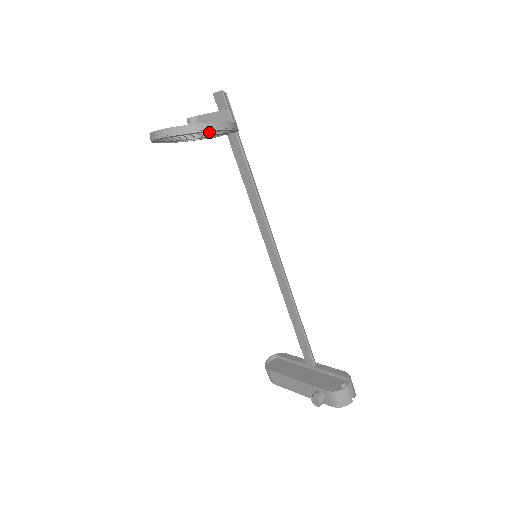
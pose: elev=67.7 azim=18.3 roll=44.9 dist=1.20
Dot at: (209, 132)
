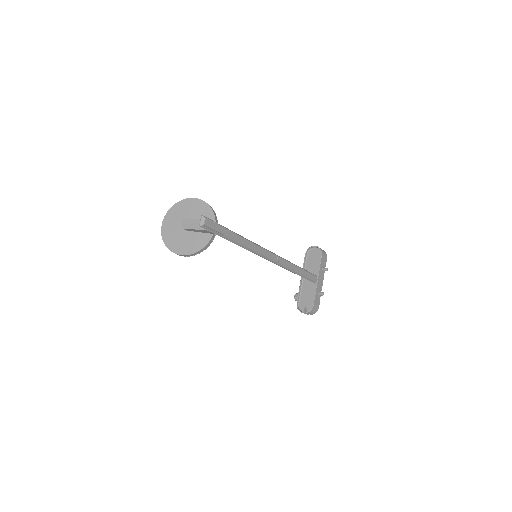
Dot at: occluded
